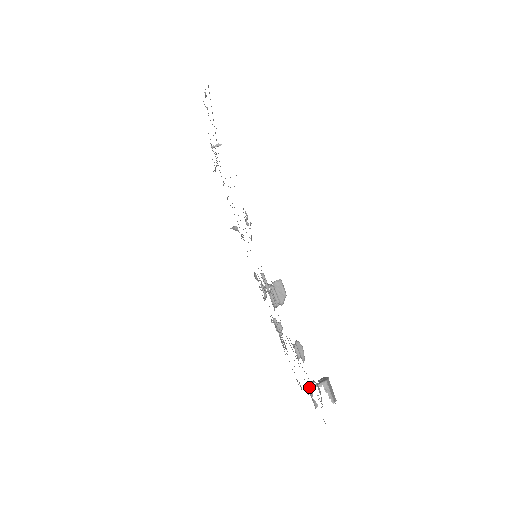
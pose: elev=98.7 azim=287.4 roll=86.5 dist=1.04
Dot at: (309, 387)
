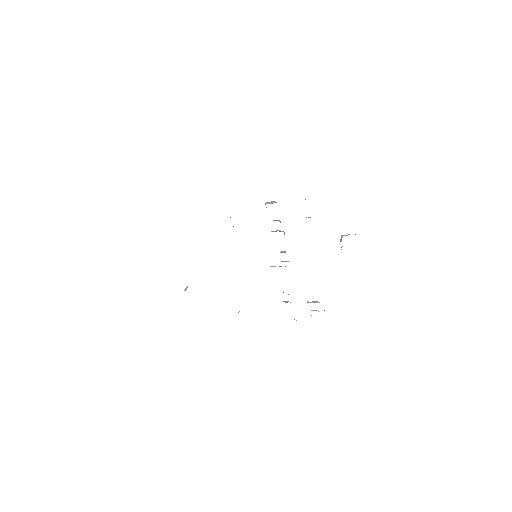
Dot at: occluded
